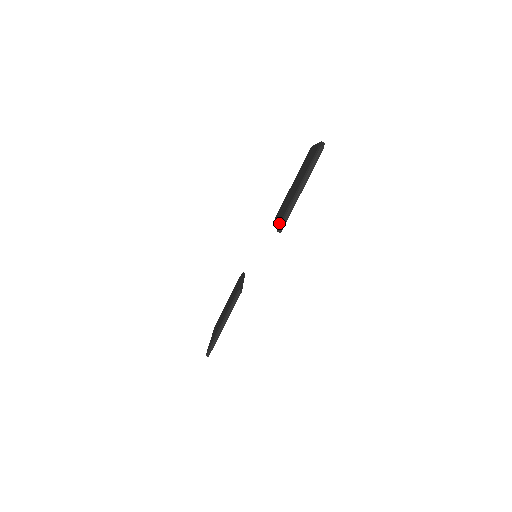
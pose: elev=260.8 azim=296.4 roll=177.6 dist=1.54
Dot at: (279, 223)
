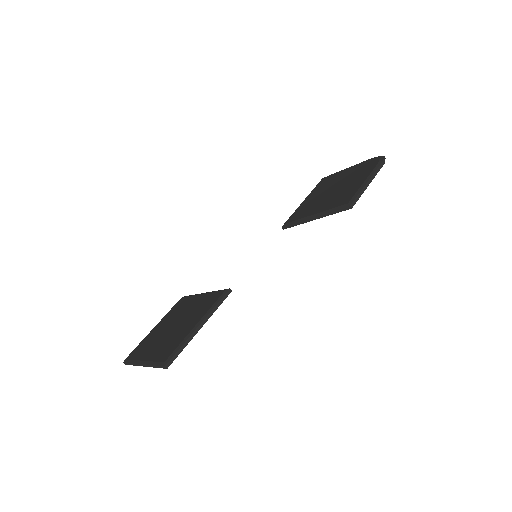
Dot at: (348, 200)
